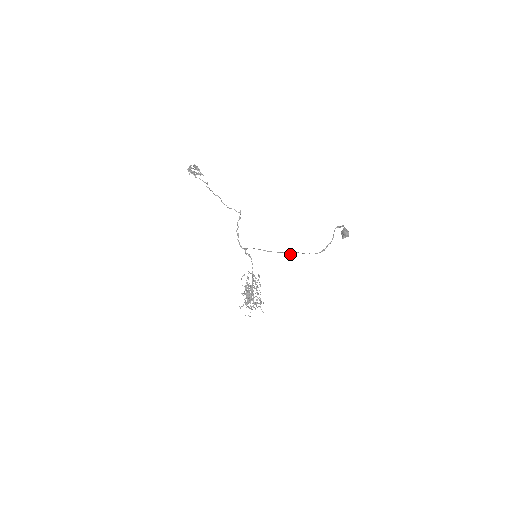
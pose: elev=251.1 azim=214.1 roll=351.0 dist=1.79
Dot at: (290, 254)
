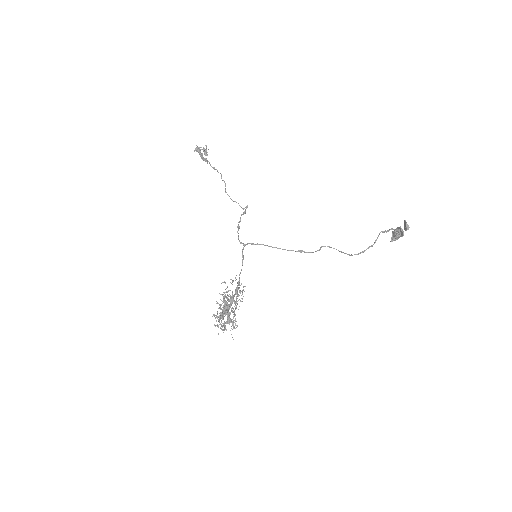
Dot at: occluded
